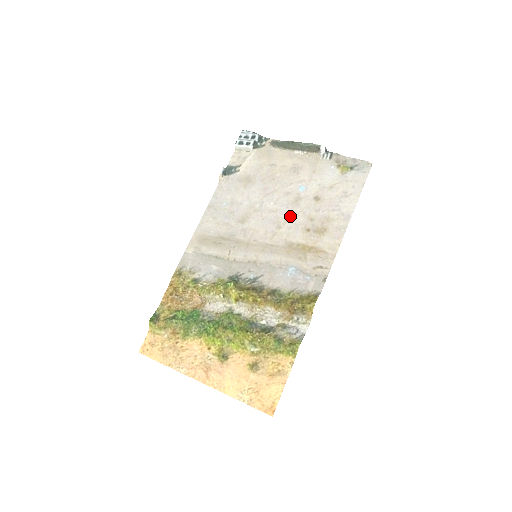
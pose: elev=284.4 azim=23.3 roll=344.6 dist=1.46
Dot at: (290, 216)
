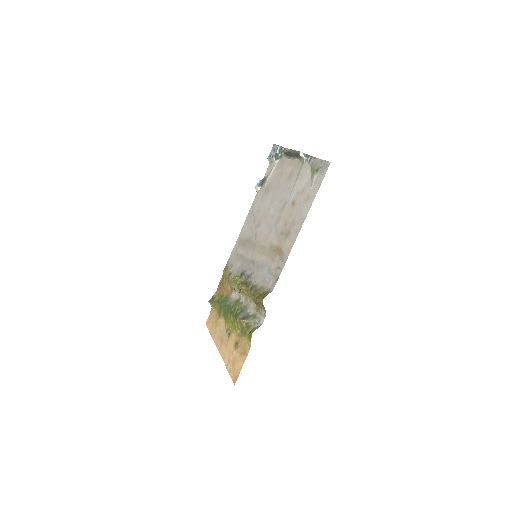
Dot at: (277, 221)
